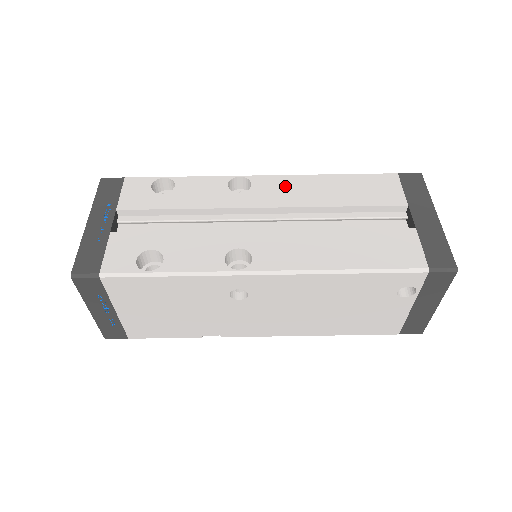
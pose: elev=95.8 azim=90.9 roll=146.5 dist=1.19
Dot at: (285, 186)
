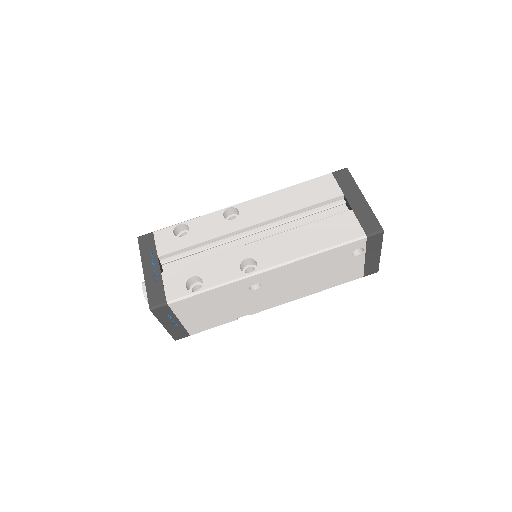
Dot at: (261, 205)
